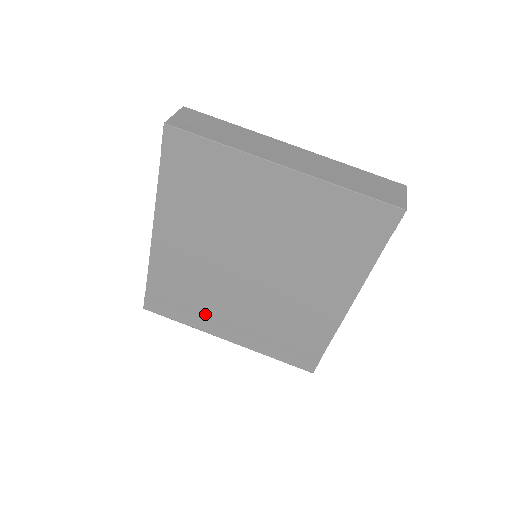
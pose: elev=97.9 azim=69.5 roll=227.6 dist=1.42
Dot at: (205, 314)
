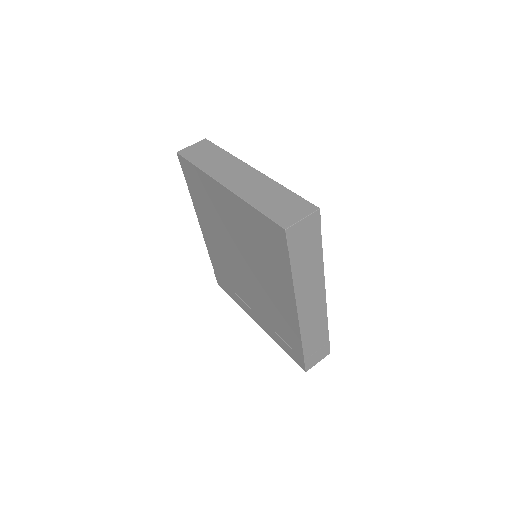
Dot at: (241, 297)
